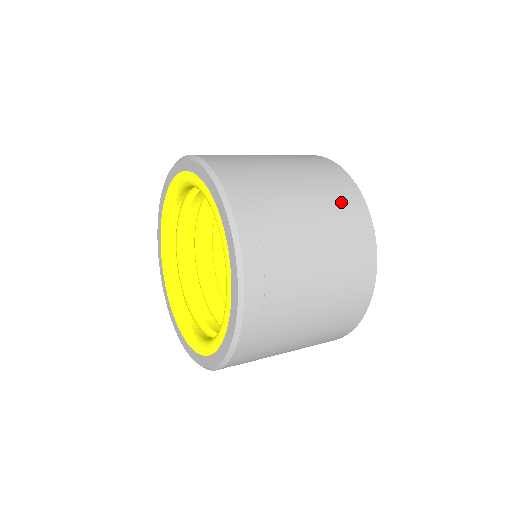
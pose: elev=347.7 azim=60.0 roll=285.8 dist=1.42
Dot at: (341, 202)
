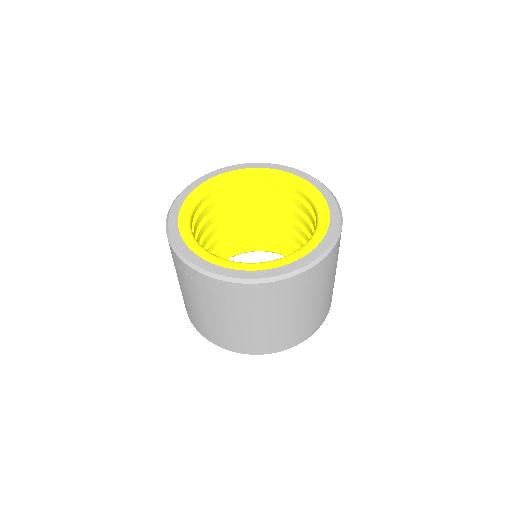
Dot at: occluded
